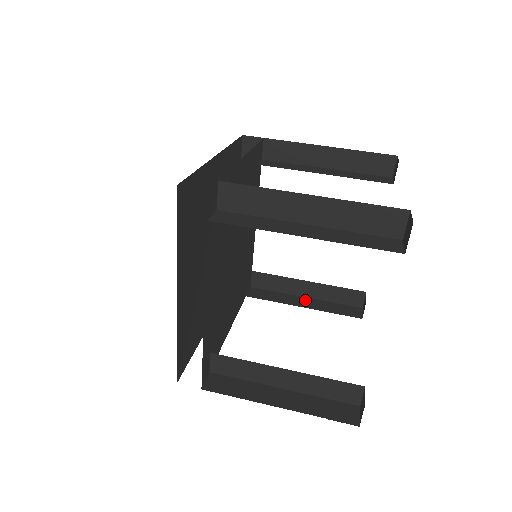
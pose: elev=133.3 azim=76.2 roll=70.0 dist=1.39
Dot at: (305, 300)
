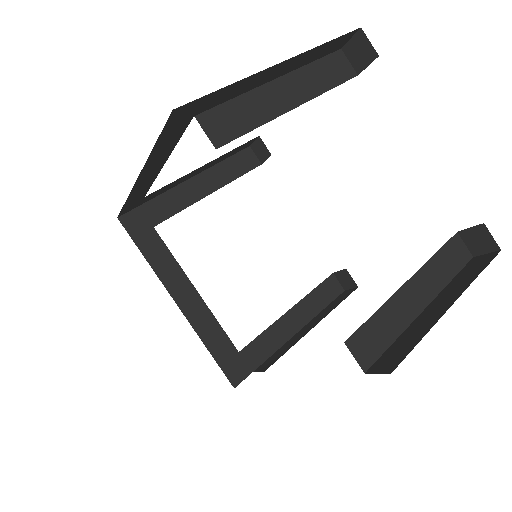
Dot at: (306, 327)
